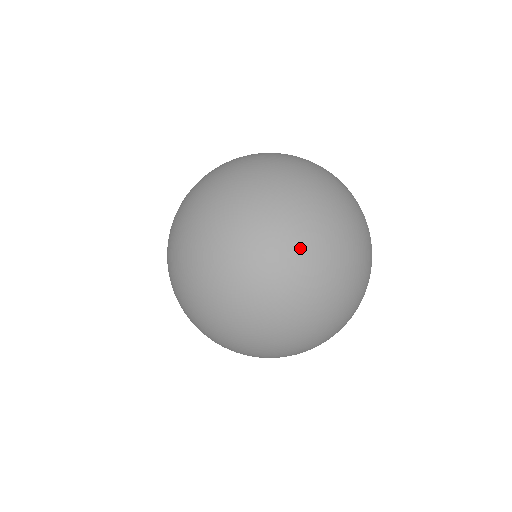
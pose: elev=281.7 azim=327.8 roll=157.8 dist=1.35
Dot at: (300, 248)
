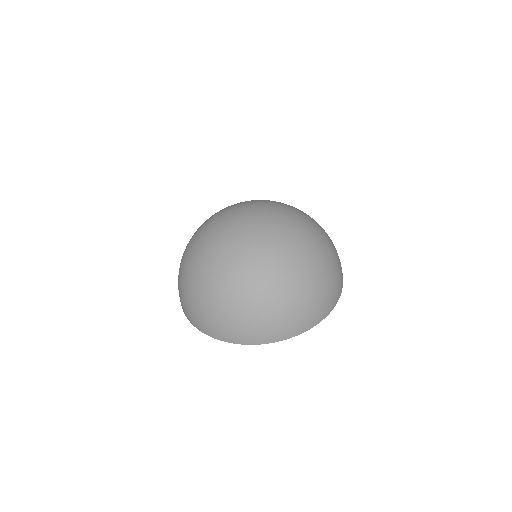
Dot at: (294, 231)
